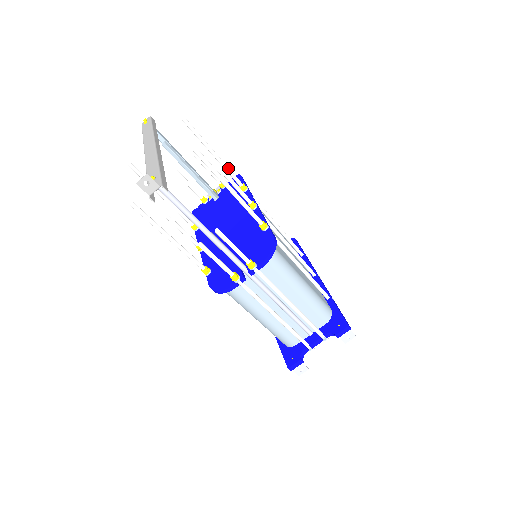
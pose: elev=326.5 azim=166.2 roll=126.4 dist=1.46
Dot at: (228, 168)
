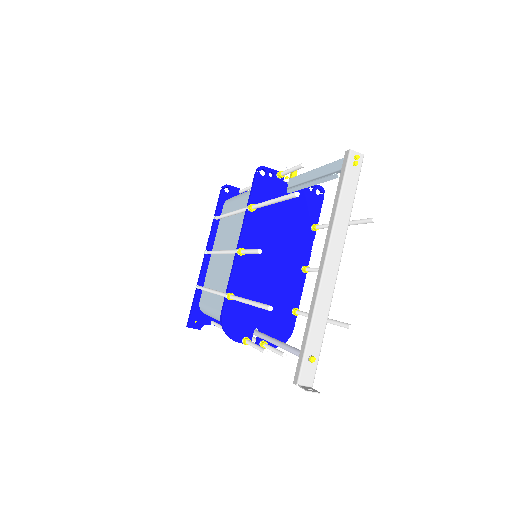
Dot at: occluded
